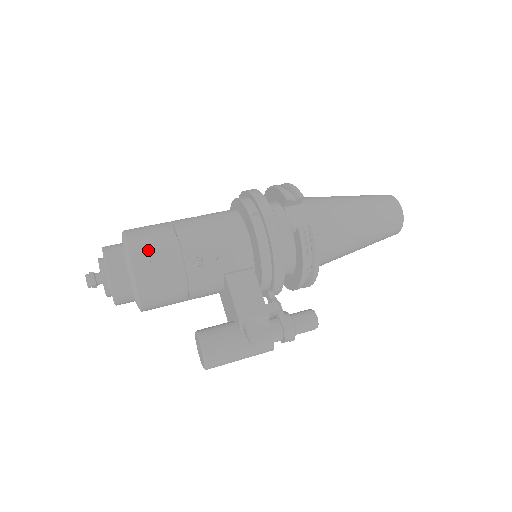
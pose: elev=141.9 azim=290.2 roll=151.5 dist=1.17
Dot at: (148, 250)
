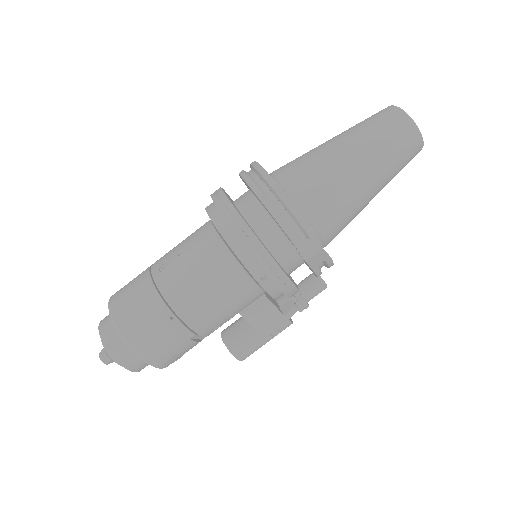
Dot at: (165, 352)
